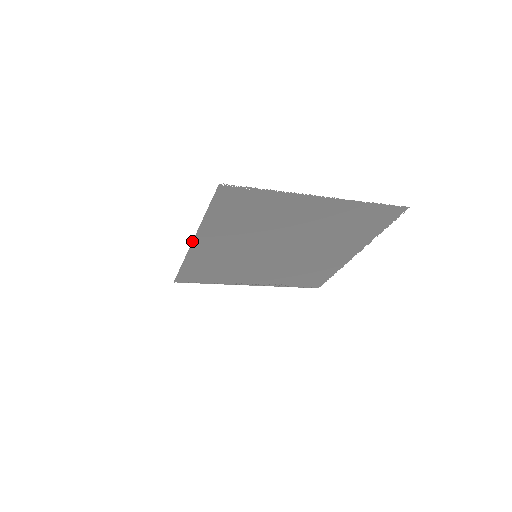
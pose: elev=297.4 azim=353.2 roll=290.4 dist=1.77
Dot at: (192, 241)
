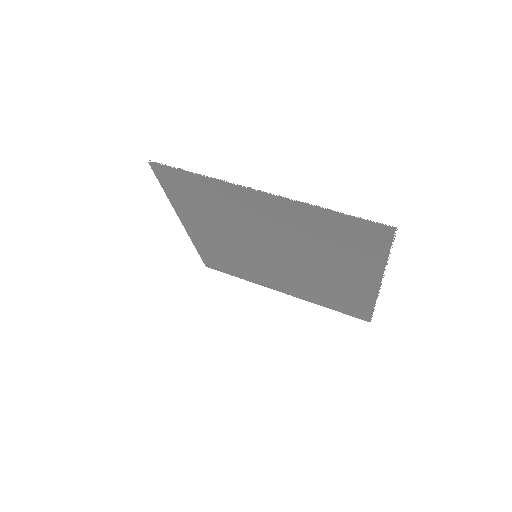
Dot at: occluded
